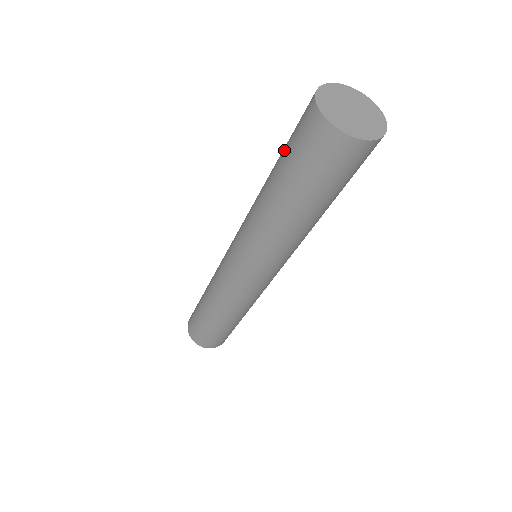
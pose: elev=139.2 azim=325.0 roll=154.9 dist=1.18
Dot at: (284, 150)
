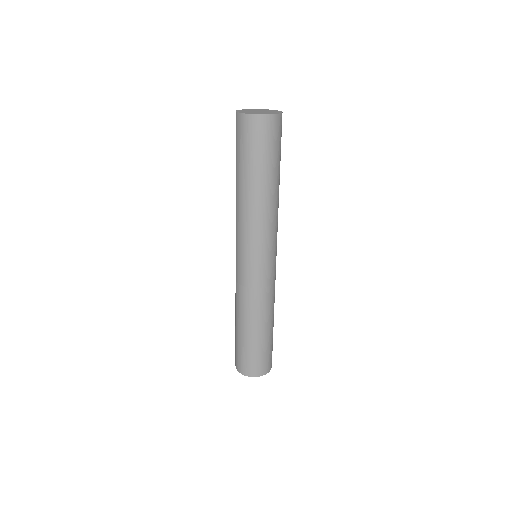
Dot at: occluded
